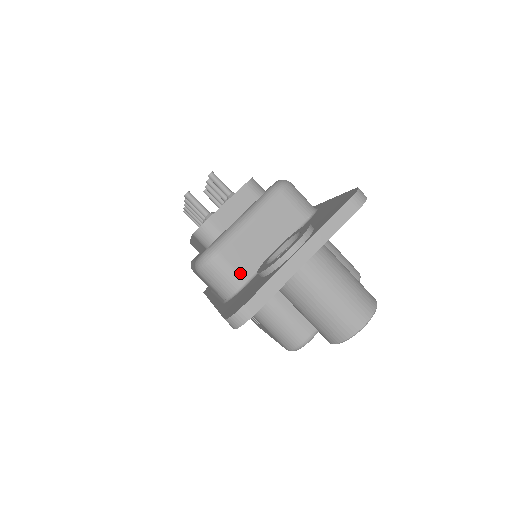
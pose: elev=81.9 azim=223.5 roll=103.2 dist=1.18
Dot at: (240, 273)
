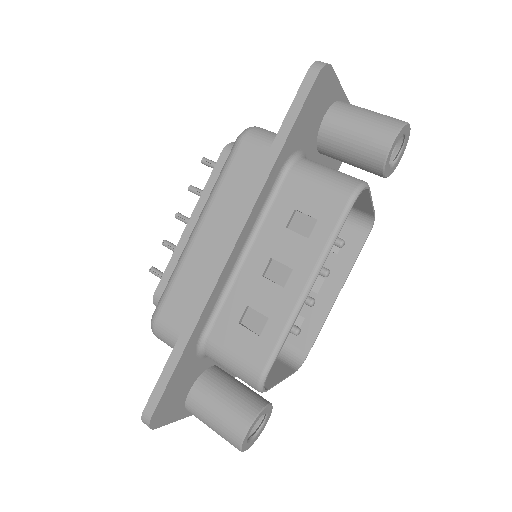
Dot at: occluded
